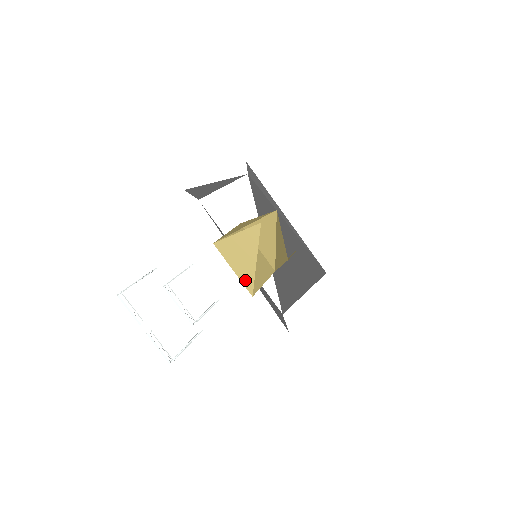
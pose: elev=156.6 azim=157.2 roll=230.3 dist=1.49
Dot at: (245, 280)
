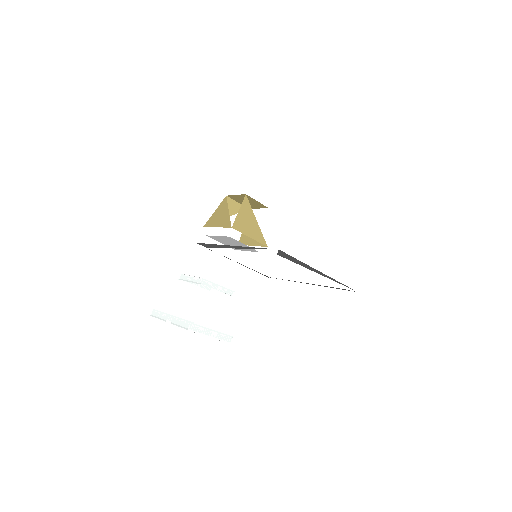
Dot at: (225, 225)
